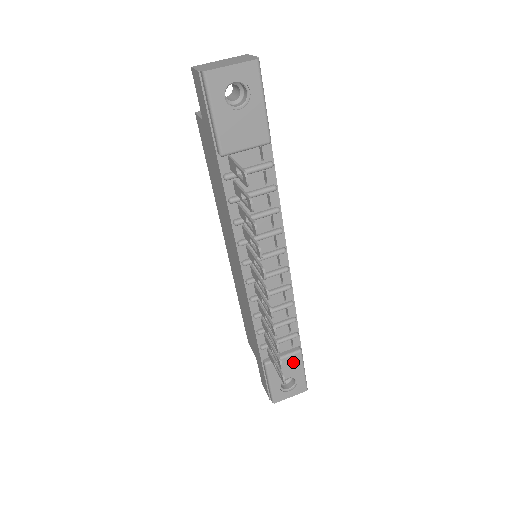
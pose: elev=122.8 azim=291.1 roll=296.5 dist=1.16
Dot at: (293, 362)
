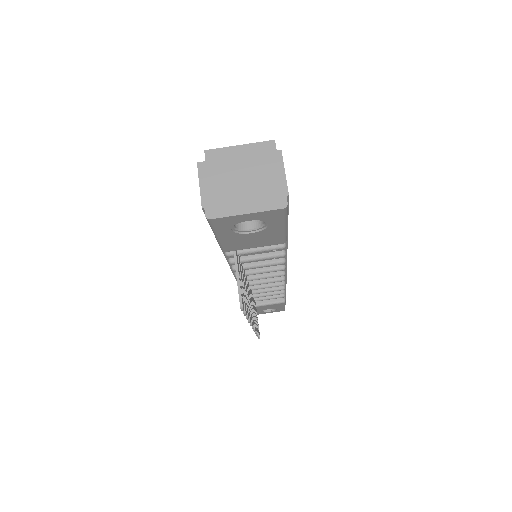
Dot at: (275, 305)
